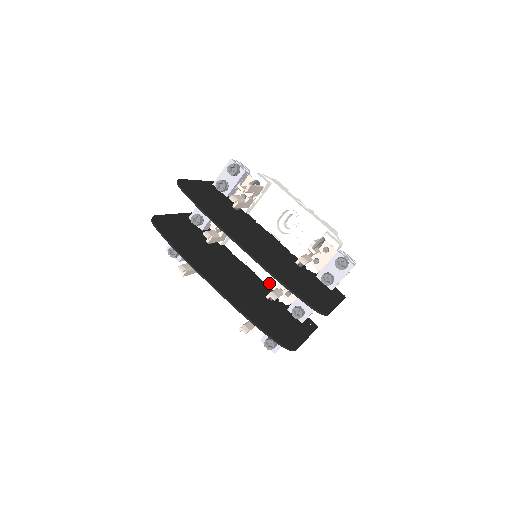
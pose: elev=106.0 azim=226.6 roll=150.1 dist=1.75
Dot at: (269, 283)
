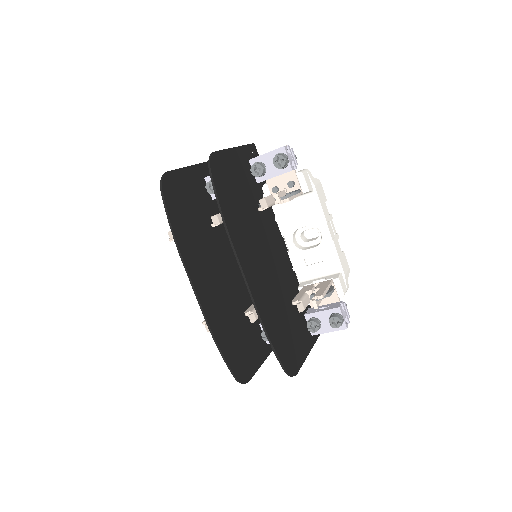
Dot at: occluded
